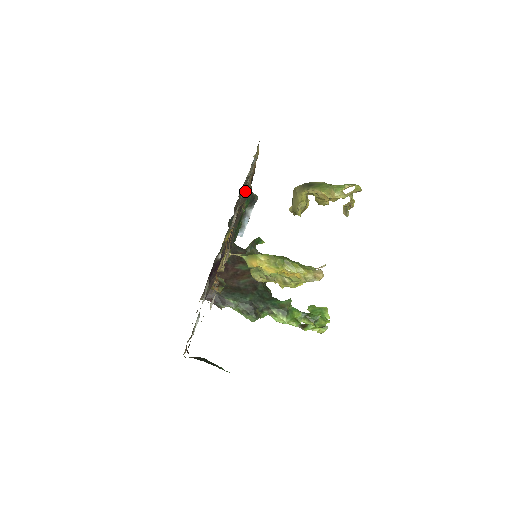
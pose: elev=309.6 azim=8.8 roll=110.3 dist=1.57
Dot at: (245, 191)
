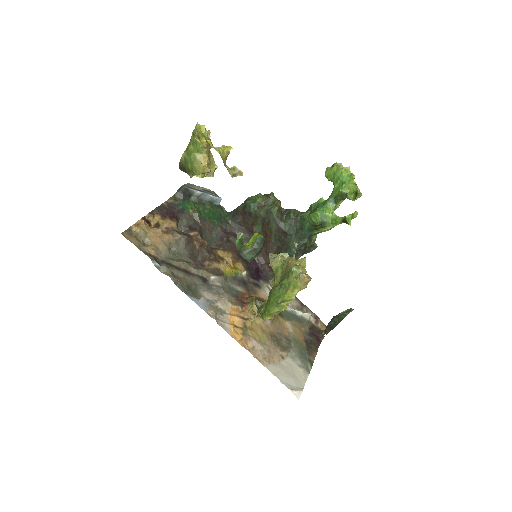
Dot at: (183, 248)
